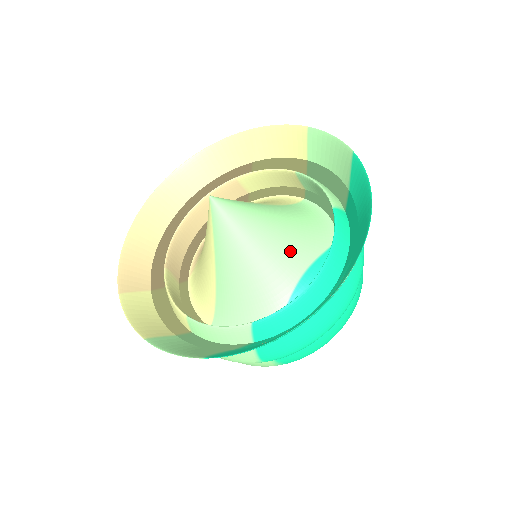
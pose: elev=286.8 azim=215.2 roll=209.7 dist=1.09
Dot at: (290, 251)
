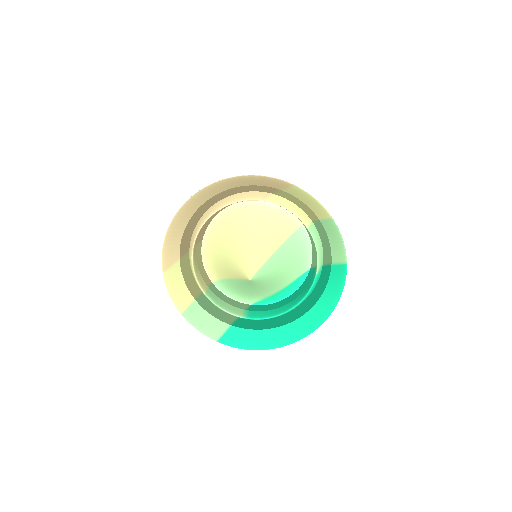
Dot at: (280, 283)
